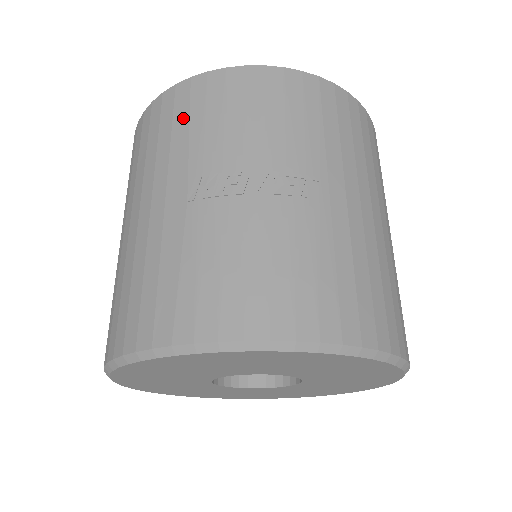
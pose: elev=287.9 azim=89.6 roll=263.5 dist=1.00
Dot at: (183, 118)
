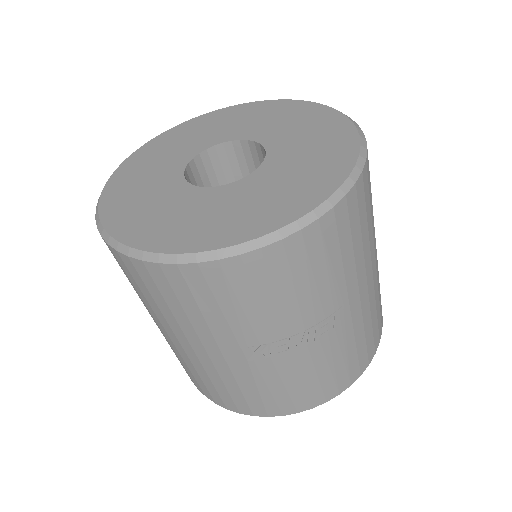
Dot at: (209, 302)
